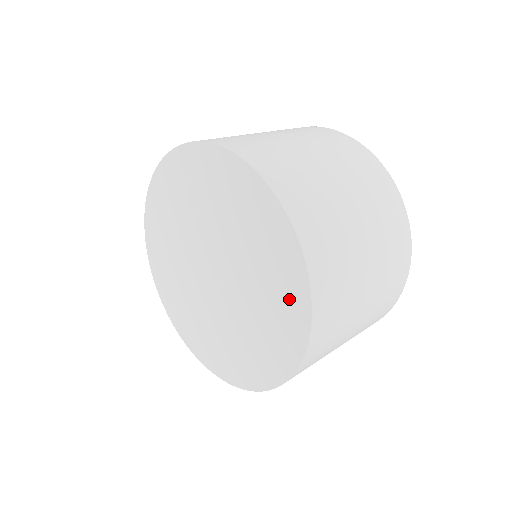
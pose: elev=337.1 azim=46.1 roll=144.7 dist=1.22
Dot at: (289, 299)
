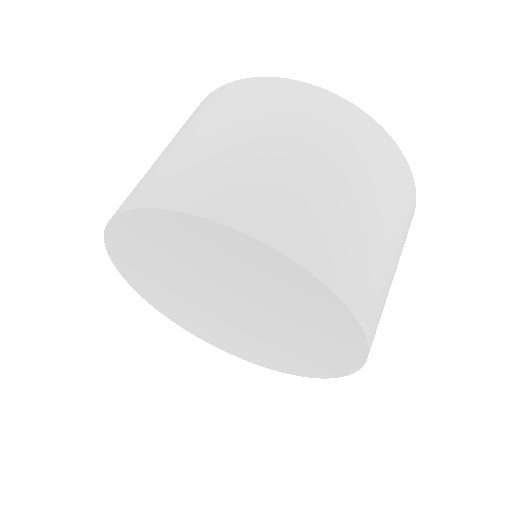
Dot at: (337, 335)
